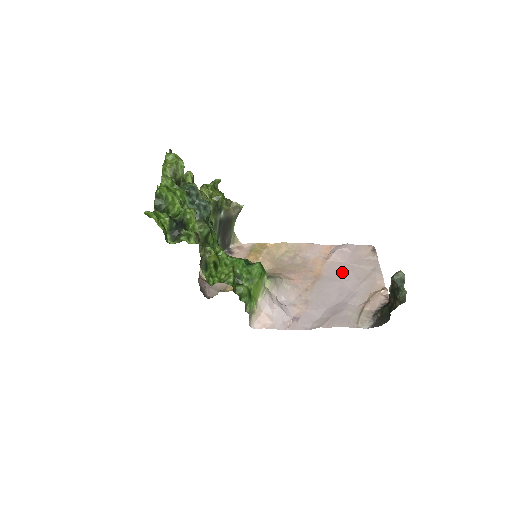
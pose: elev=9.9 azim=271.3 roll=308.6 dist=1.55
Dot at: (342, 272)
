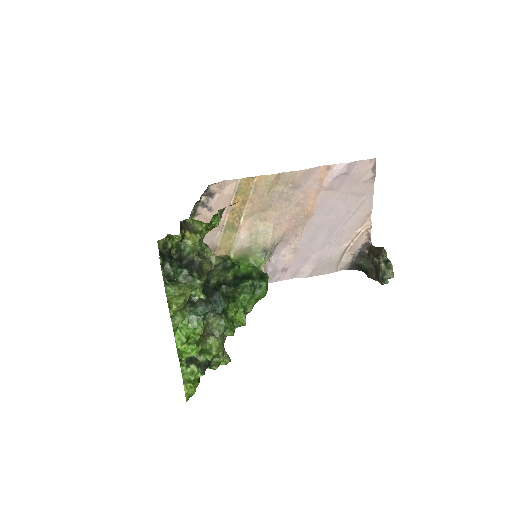
Dot at: (334, 206)
